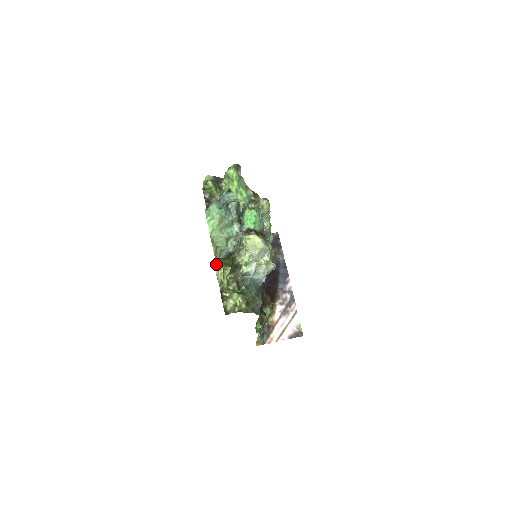
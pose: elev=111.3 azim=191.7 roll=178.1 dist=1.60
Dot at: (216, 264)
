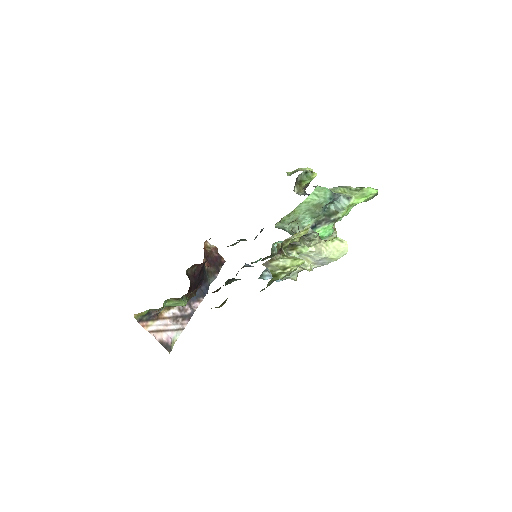
Dot at: (308, 224)
